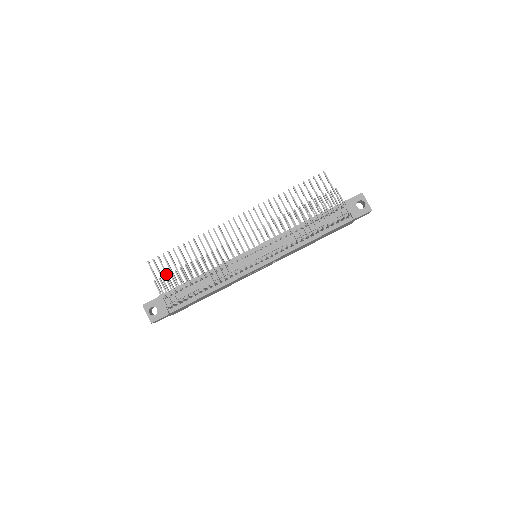
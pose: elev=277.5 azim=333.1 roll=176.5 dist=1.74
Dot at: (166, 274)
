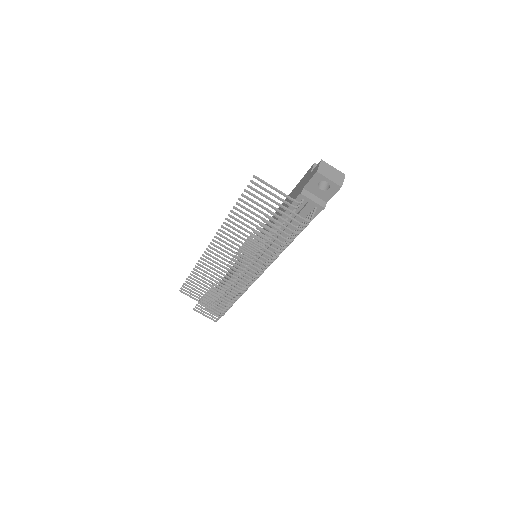
Dot at: occluded
